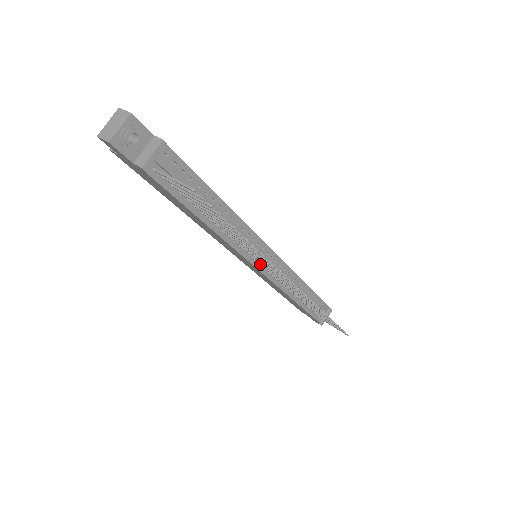
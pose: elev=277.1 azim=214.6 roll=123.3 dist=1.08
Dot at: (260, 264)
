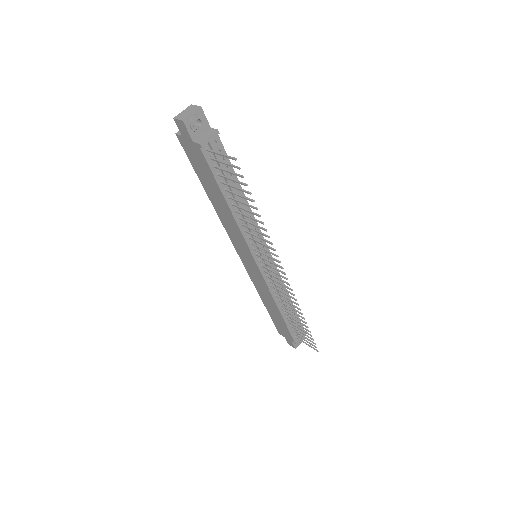
Dot at: (259, 260)
